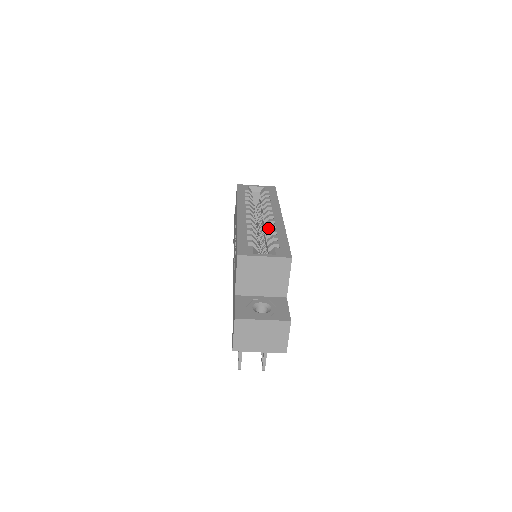
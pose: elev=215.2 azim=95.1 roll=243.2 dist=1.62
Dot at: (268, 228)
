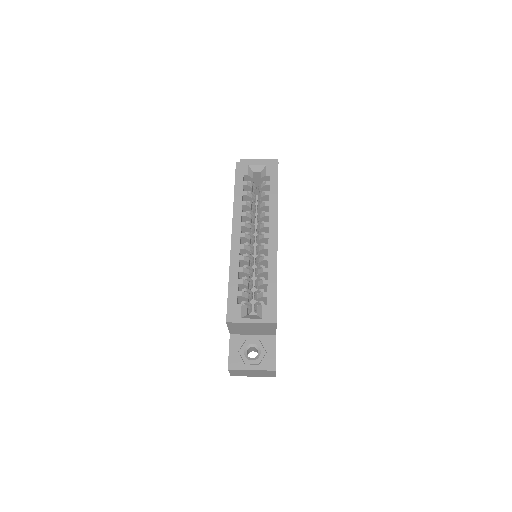
Dot at: (261, 261)
